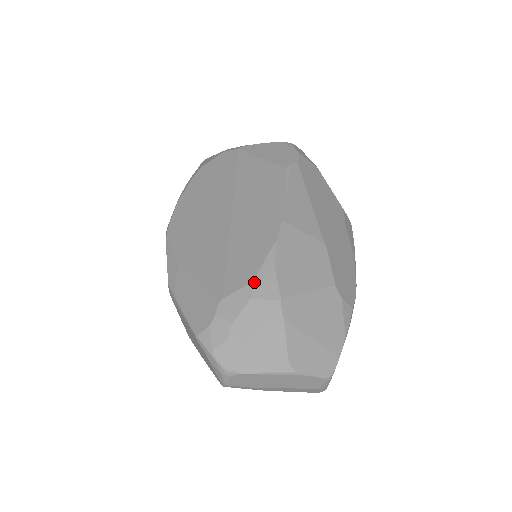
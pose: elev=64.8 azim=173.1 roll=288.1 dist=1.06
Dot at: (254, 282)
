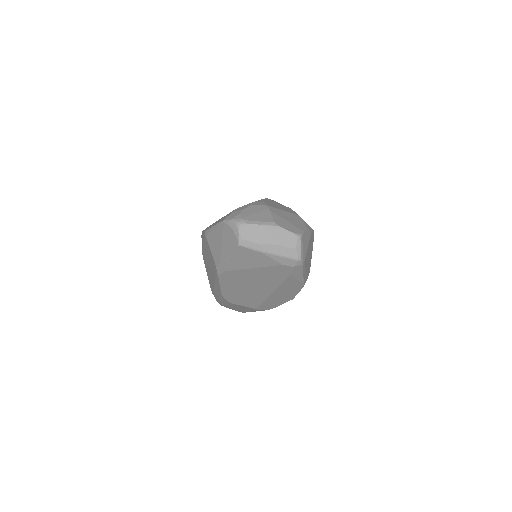
Dot at: (253, 202)
